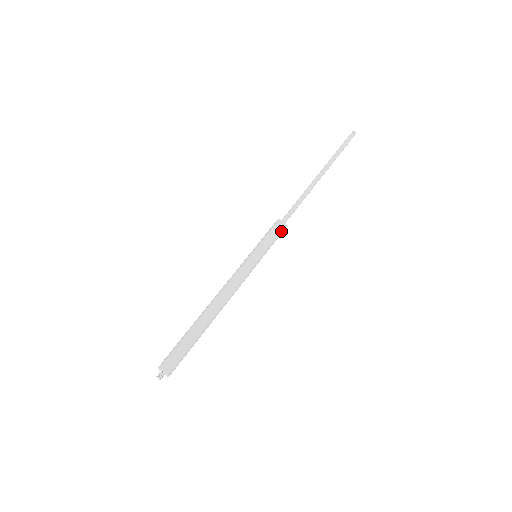
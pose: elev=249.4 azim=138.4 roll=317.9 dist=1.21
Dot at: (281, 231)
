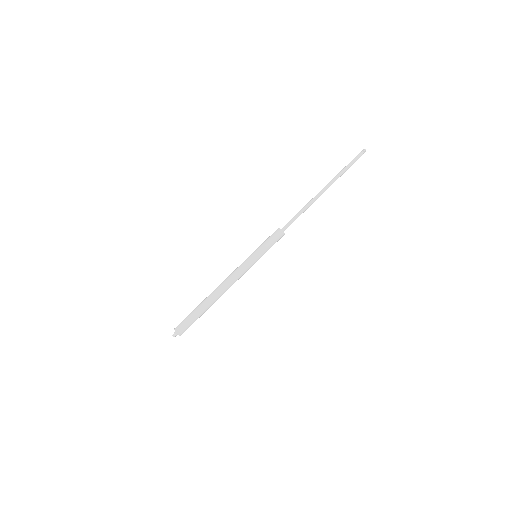
Dot at: (279, 238)
